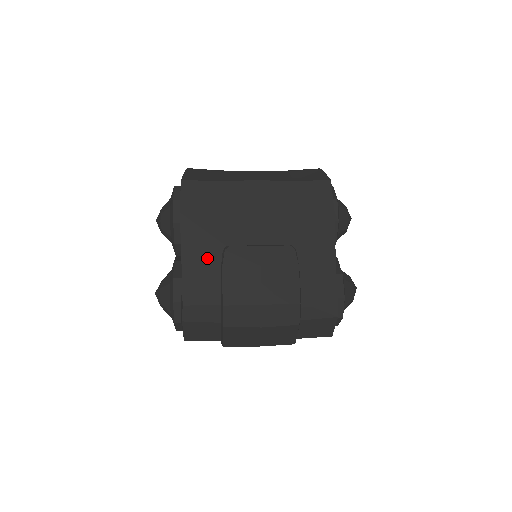
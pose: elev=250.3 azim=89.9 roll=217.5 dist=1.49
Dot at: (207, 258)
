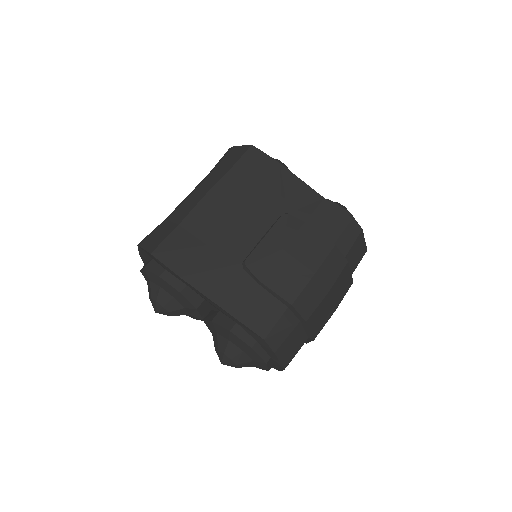
Dot at: (239, 287)
